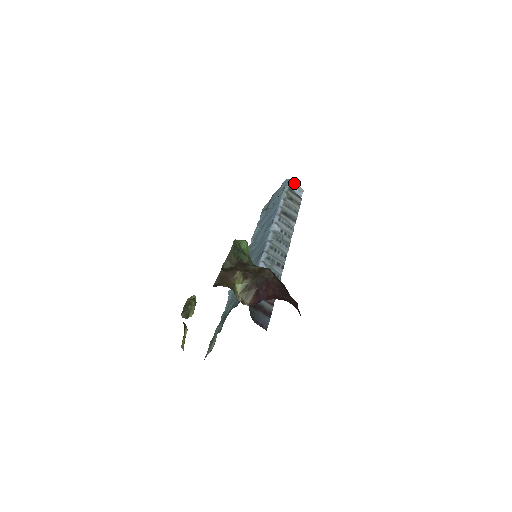
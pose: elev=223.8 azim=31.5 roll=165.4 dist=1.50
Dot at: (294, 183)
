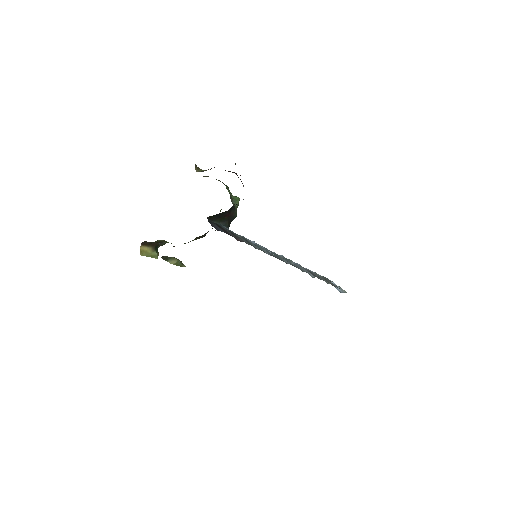
Dot at: (339, 286)
